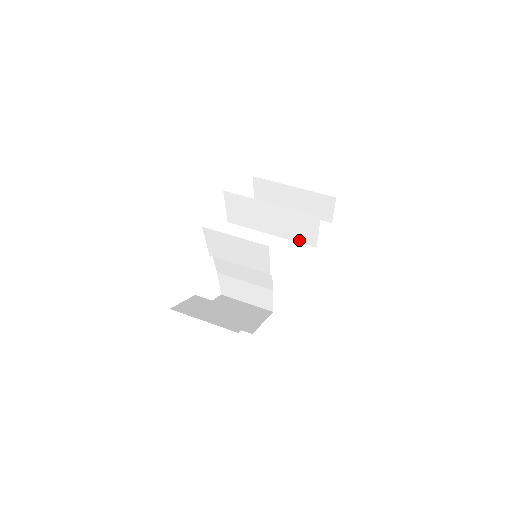
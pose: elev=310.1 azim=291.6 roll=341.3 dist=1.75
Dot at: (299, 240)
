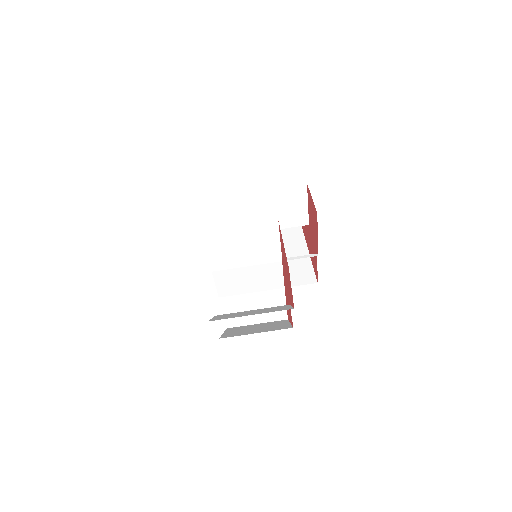
Dot at: (290, 224)
